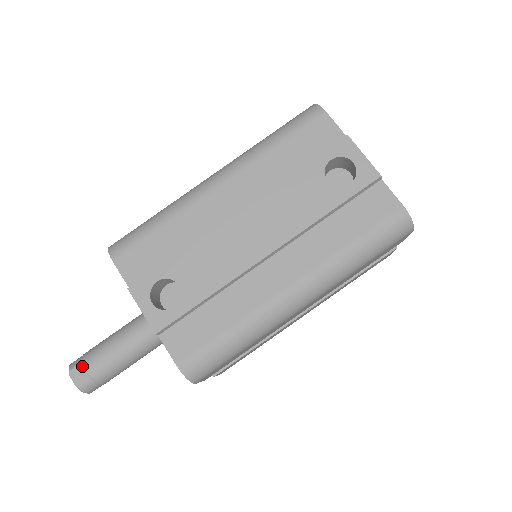
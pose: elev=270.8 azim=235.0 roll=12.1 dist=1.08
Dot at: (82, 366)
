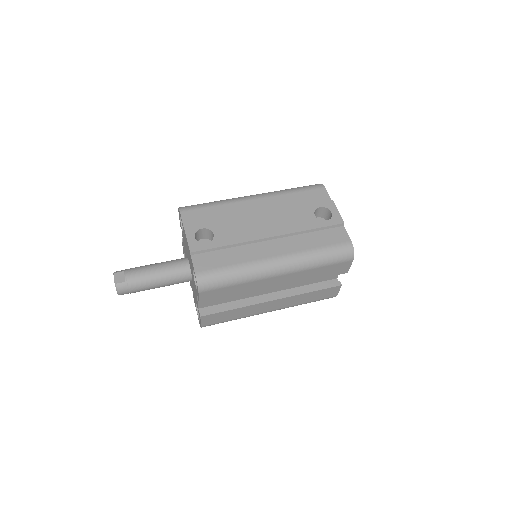
Dot at: (125, 272)
